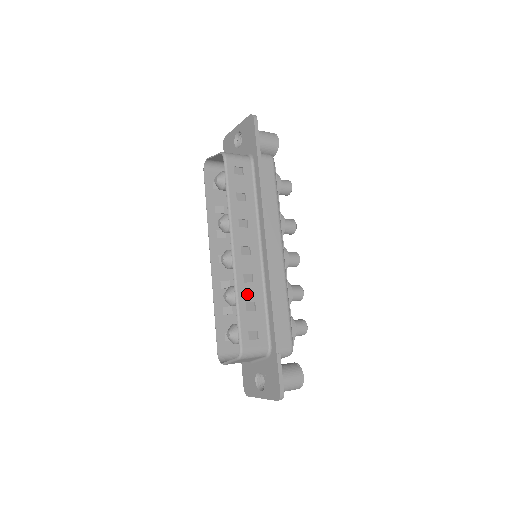
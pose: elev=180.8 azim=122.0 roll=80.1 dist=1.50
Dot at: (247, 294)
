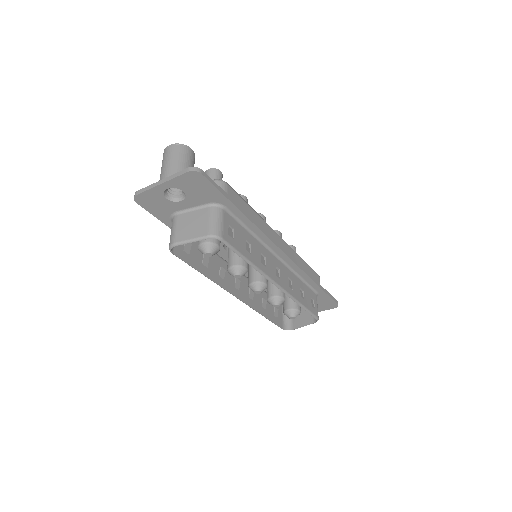
Dot at: (297, 292)
